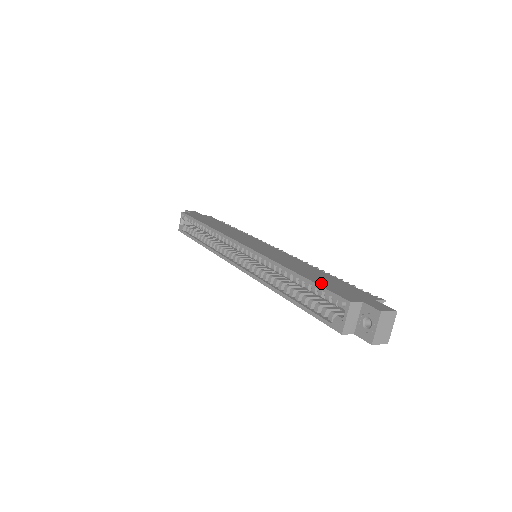
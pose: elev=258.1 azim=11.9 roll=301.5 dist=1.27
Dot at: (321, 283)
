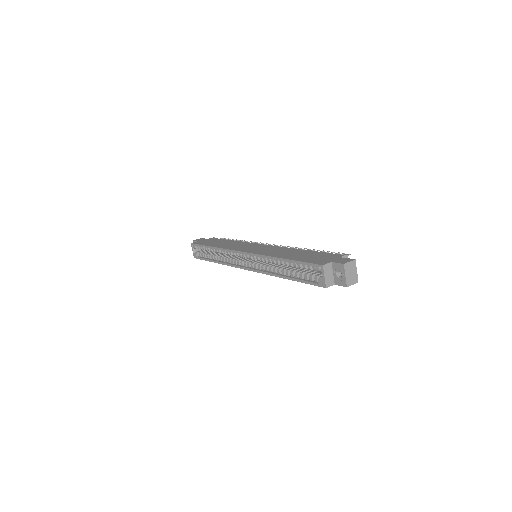
Dot at: (302, 260)
